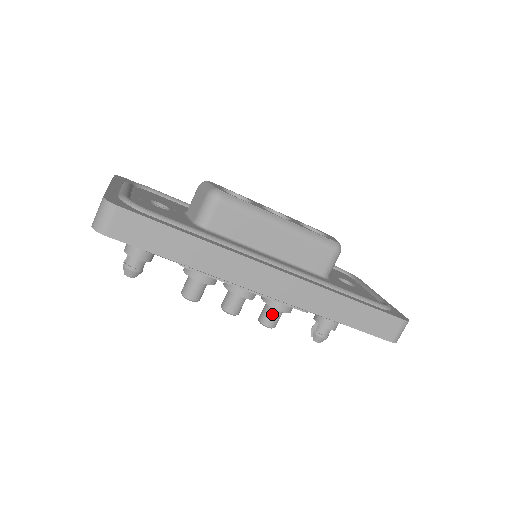
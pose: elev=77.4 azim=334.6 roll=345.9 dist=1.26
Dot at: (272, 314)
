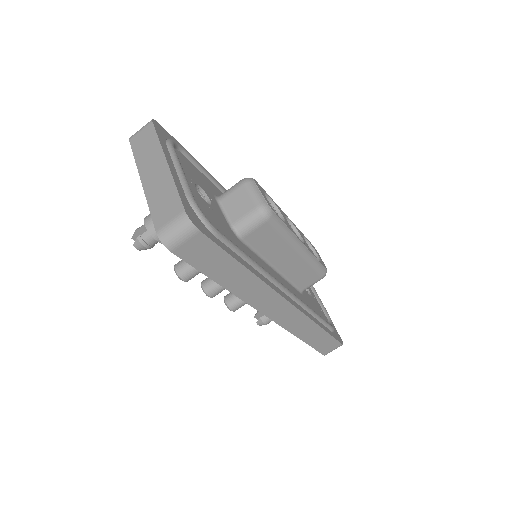
Dot at: (241, 303)
